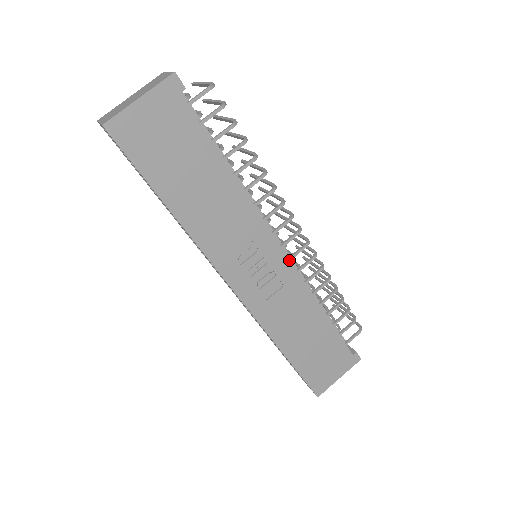
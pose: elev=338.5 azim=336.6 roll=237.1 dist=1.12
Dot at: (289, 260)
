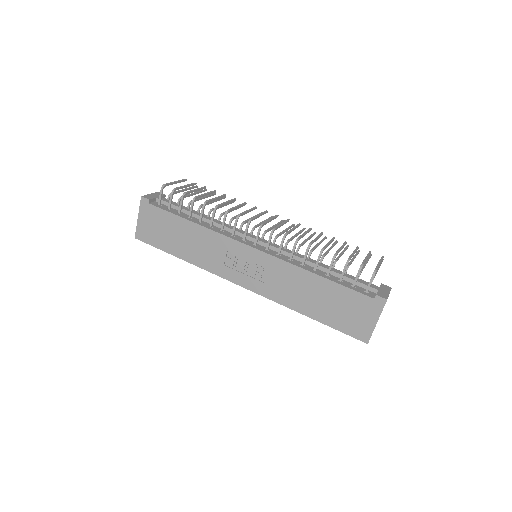
Dot at: (260, 251)
